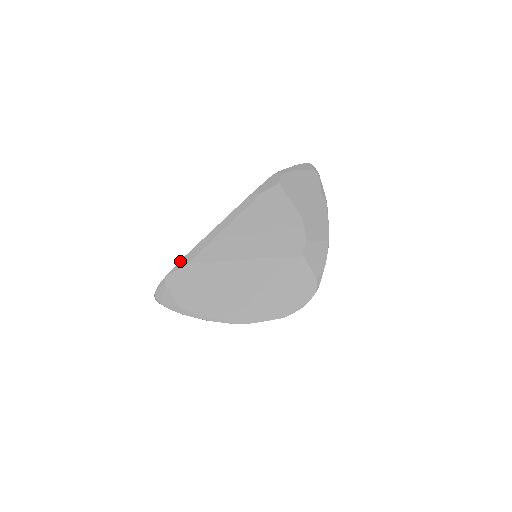
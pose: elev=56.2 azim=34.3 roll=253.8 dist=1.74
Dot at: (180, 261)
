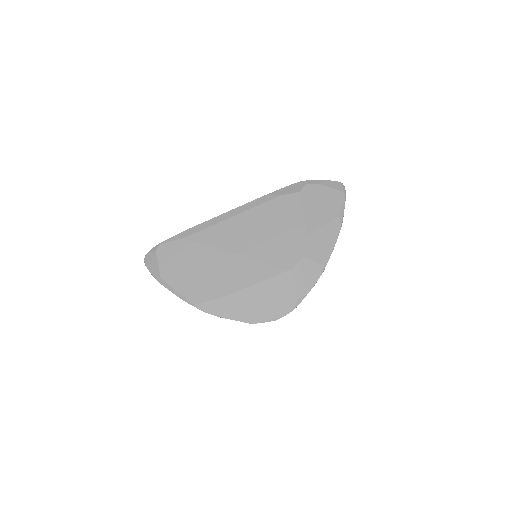
Dot at: (178, 234)
